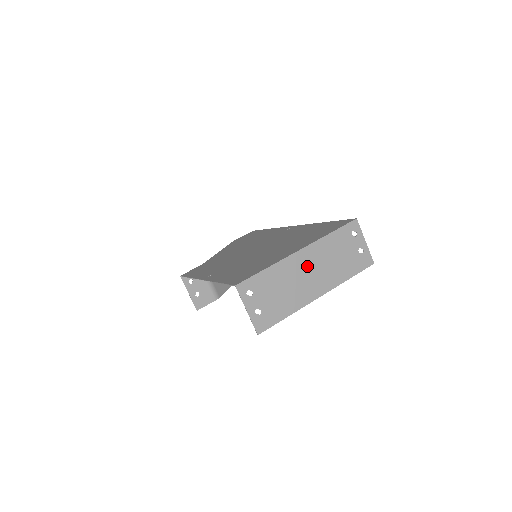
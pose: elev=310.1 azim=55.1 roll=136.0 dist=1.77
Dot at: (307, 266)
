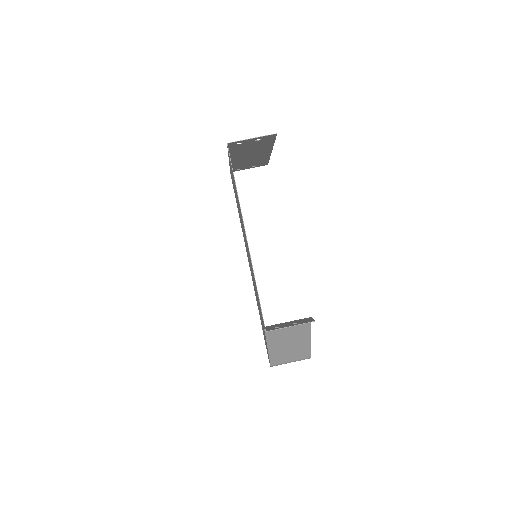
Dot at: (244, 157)
